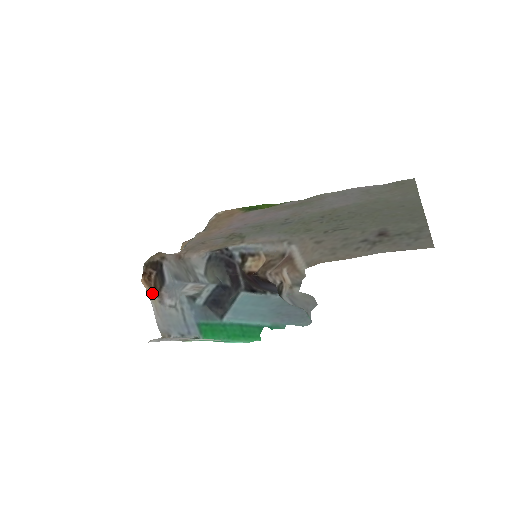
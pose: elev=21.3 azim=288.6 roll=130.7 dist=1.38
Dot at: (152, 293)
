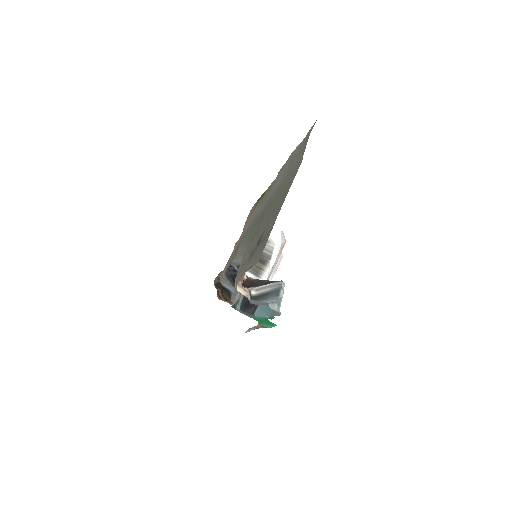
Dot at: occluded
